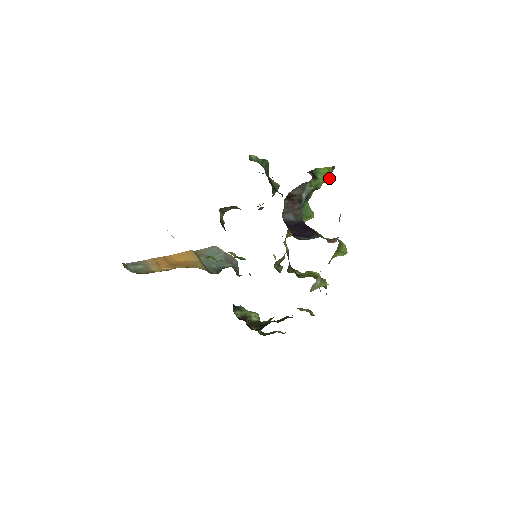
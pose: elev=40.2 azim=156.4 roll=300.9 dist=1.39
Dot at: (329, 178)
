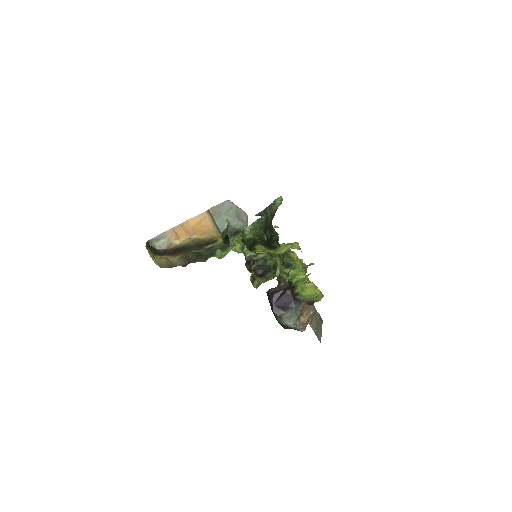
Dot at: occluded
